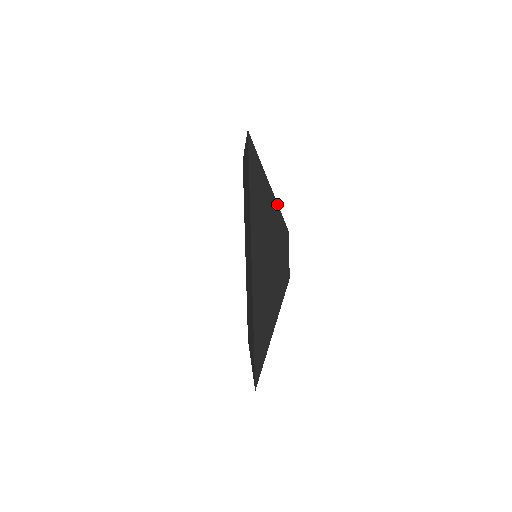
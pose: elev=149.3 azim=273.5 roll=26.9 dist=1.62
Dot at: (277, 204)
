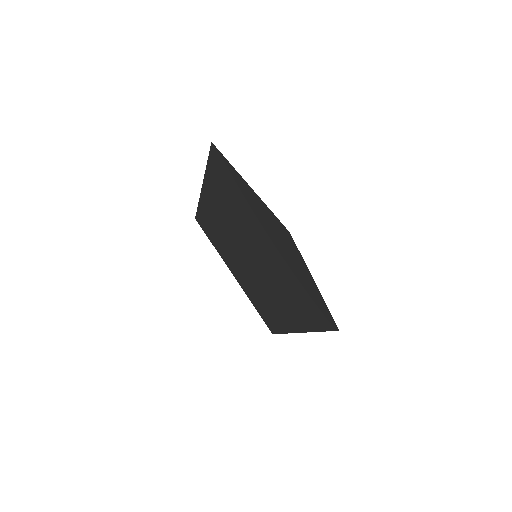
Dot at: (303, 259)
